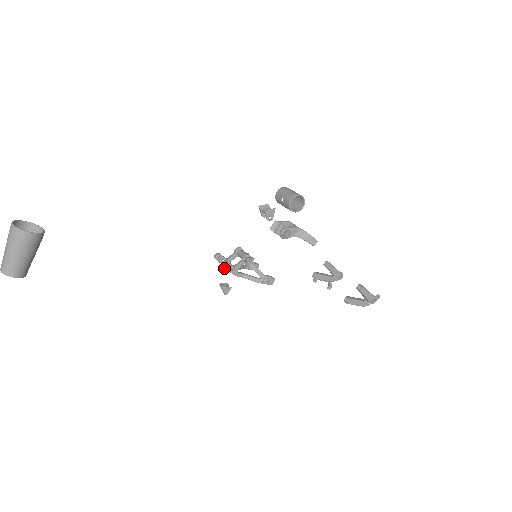
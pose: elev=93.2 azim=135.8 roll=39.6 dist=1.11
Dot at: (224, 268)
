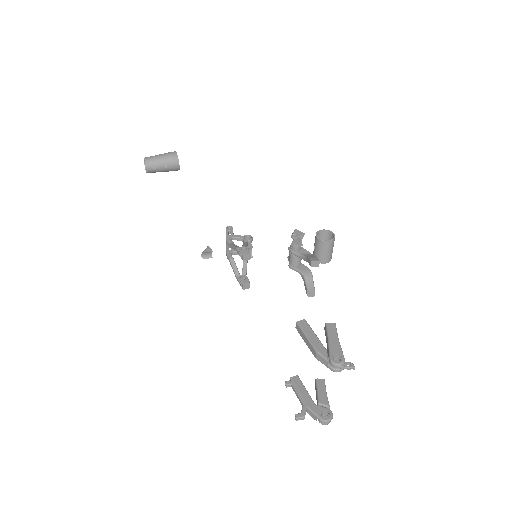
Dot at: (226, 229)
